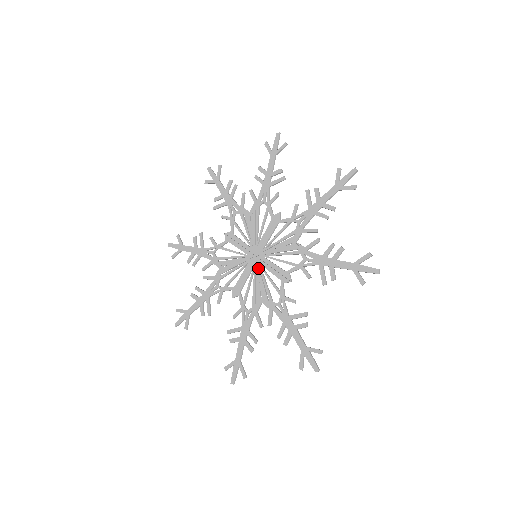
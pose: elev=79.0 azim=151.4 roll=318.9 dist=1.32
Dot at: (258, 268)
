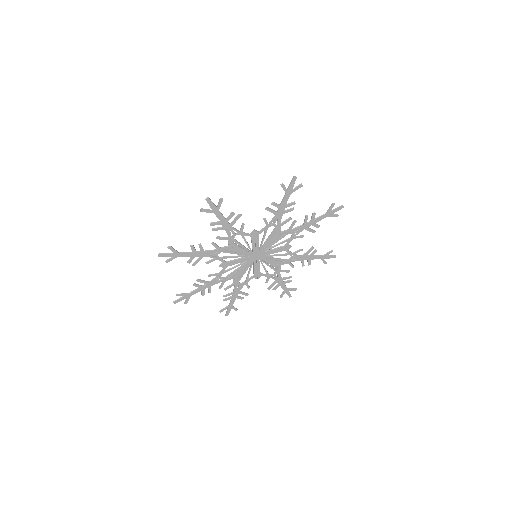
Dot at: (249, 252)
